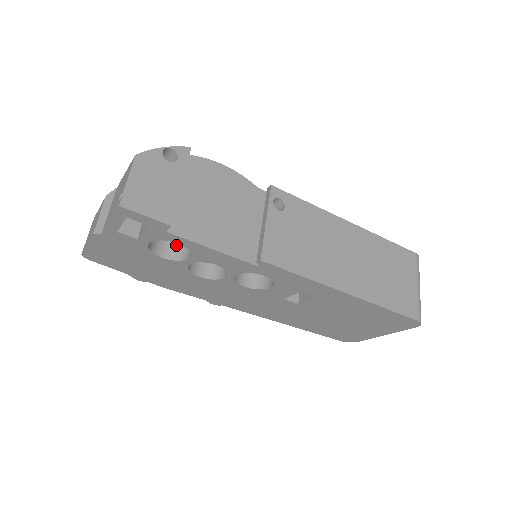
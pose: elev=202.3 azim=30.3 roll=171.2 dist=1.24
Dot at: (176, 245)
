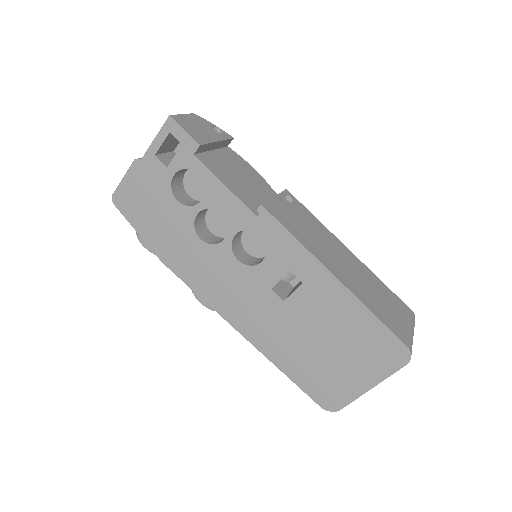
Dot at: (193, 202)
